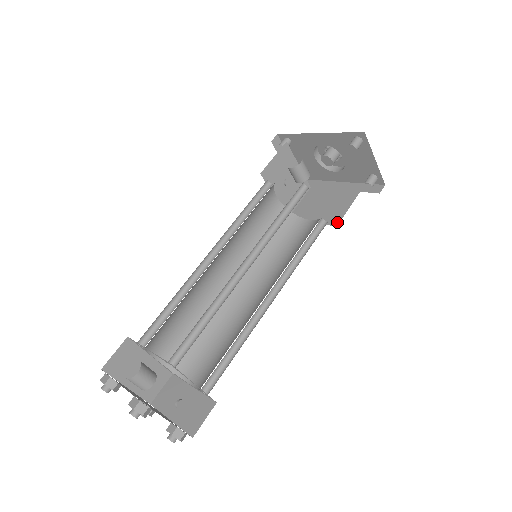
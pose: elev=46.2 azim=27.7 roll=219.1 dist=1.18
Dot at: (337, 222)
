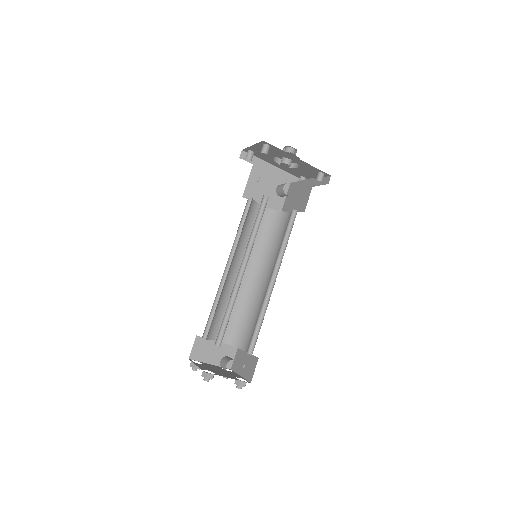
Dot at: (280, 210)
